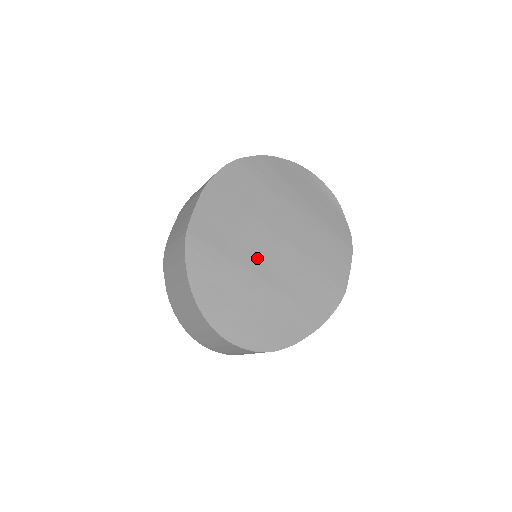
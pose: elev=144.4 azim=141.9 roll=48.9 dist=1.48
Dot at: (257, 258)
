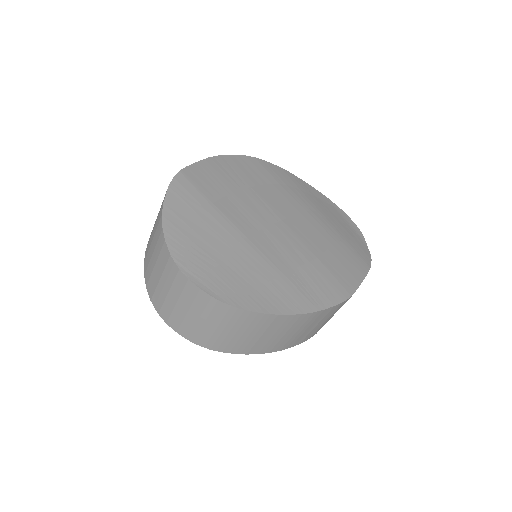
Dot at: (248, 221)
